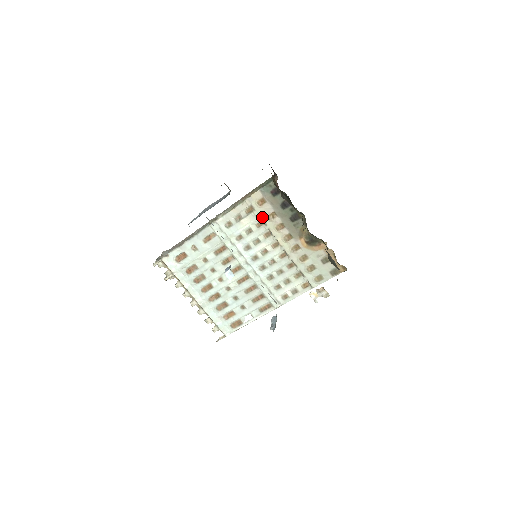
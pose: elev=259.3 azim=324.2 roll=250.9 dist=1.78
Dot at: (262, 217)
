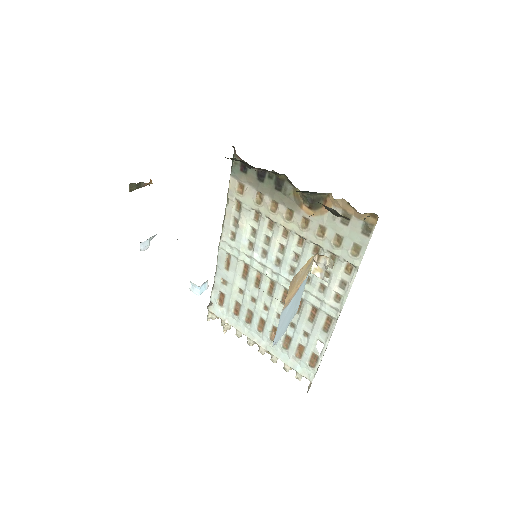
Dot at: (252, 206)
